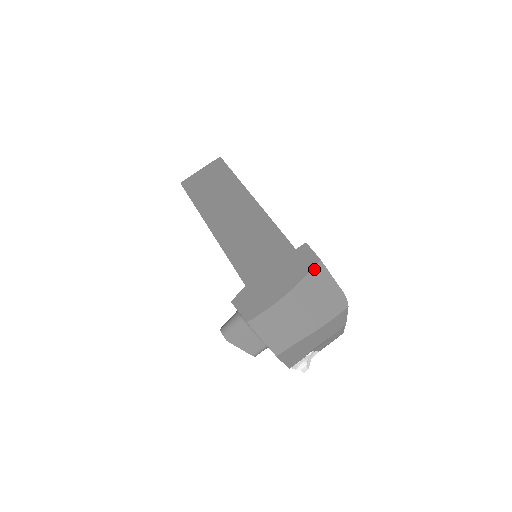
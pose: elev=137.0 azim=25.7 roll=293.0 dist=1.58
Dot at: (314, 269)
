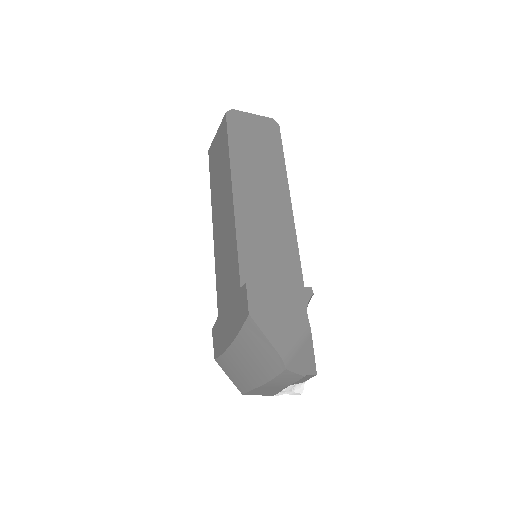
Dot at: (245, 324)
